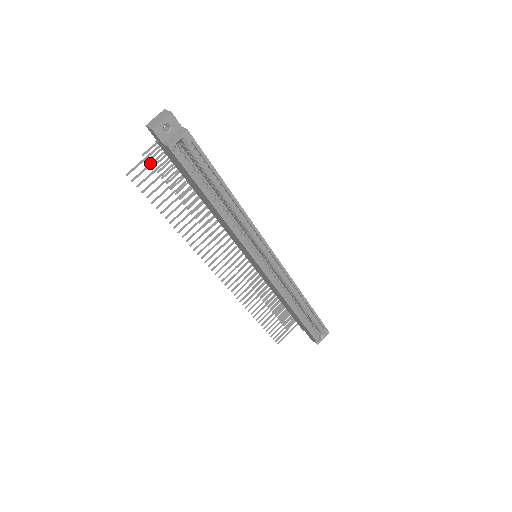
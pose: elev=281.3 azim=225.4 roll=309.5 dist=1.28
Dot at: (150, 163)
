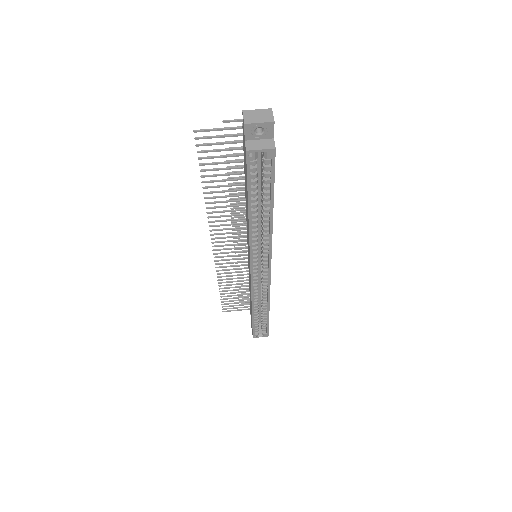
Dot at: (223, 135)
